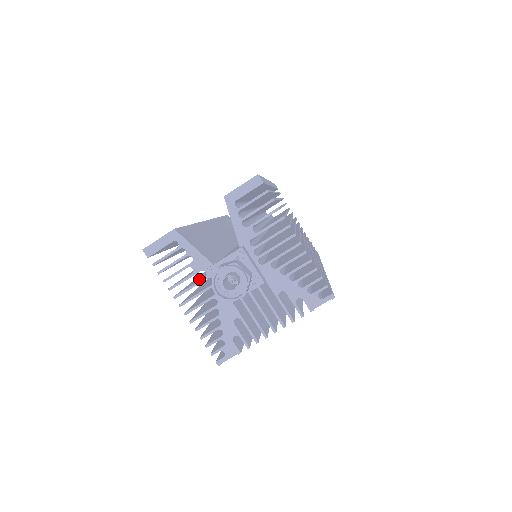
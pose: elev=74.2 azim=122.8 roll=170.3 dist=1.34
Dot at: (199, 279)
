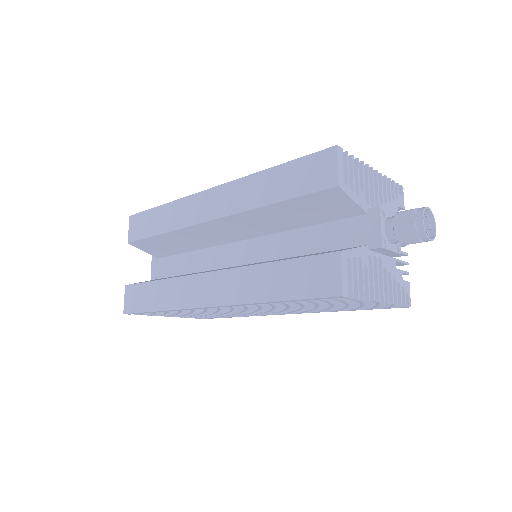
Dot at: occluded
